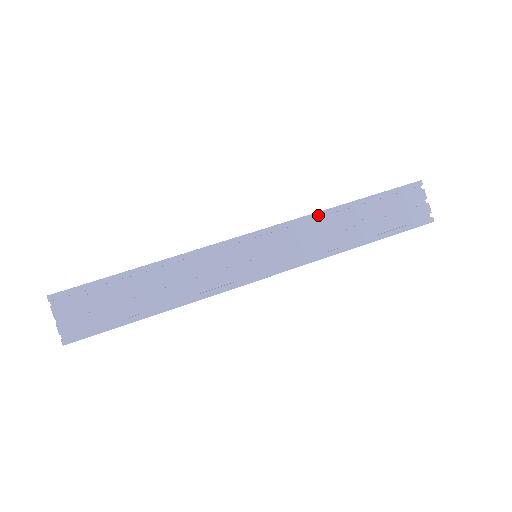
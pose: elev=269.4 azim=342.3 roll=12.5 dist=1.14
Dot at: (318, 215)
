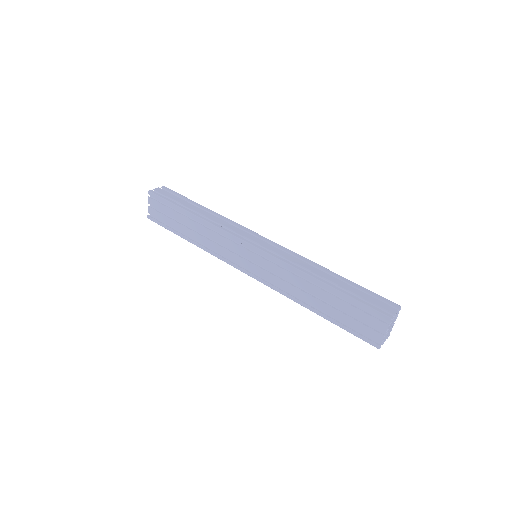
Dot at: (297, 271)
